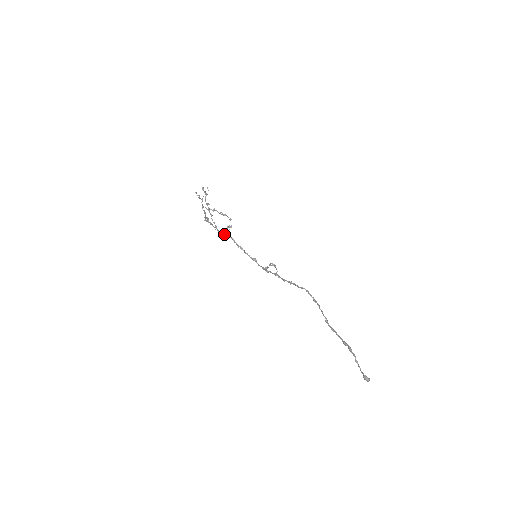
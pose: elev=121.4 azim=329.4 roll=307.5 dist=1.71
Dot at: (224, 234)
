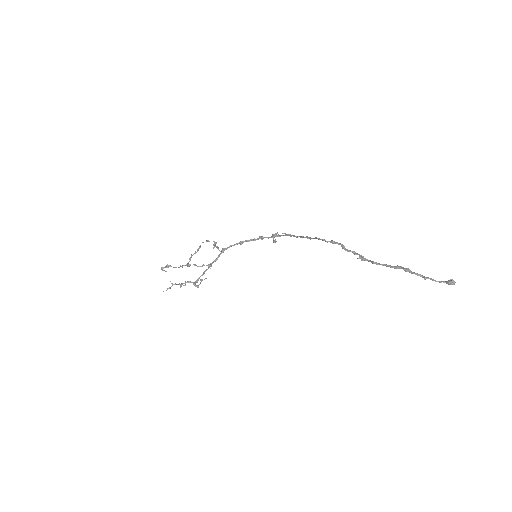
Dot at: occluded
